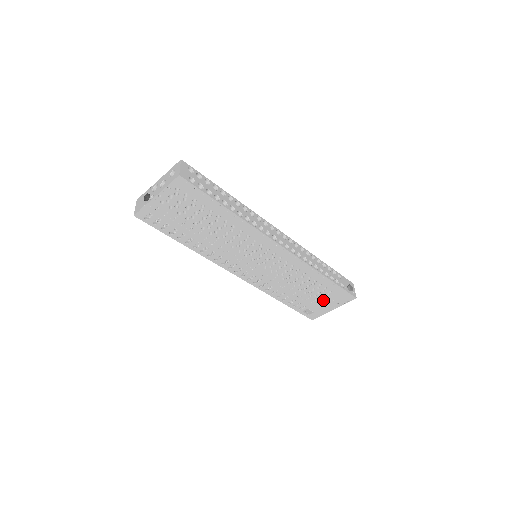
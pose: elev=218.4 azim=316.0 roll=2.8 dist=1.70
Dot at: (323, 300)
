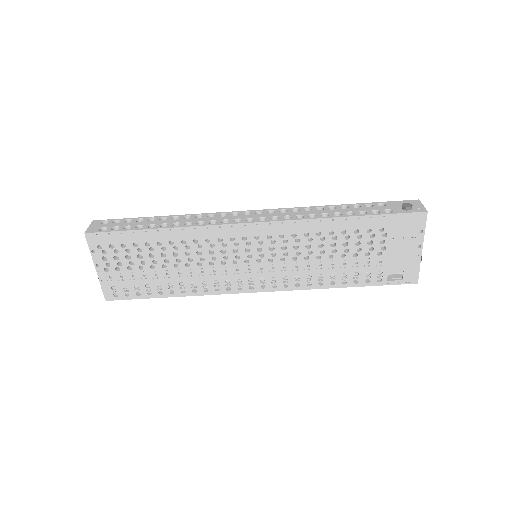
Dot at: (390, 247)
